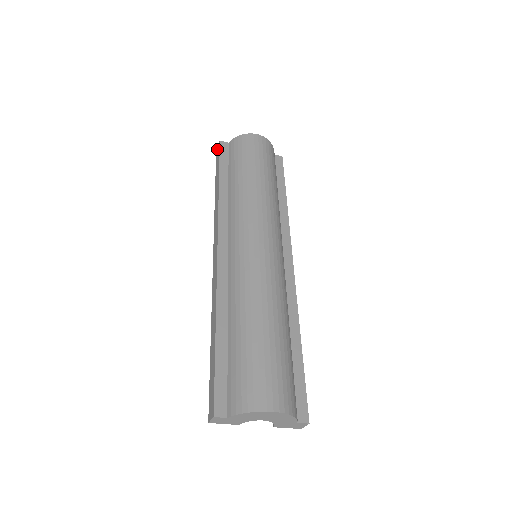
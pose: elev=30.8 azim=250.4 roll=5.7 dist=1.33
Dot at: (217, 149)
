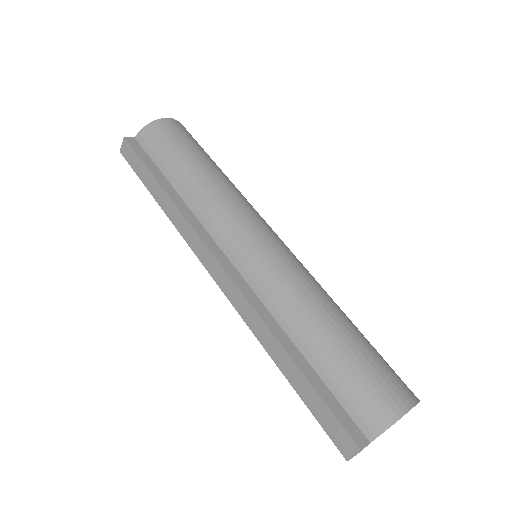
Dot at: (123, 149)
